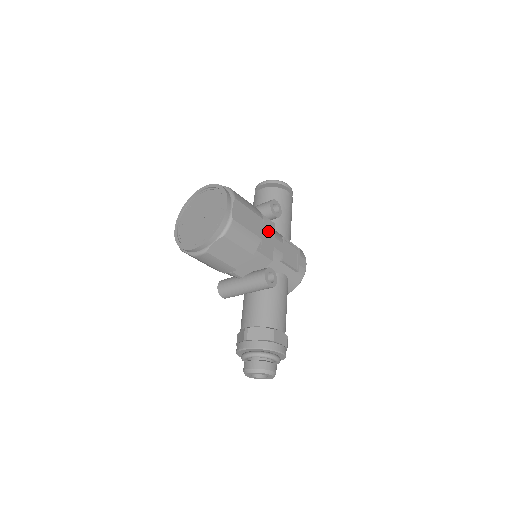
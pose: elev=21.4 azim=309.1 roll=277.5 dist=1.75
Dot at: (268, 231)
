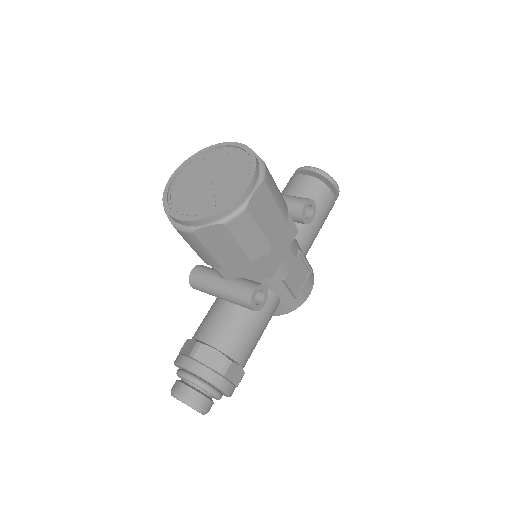
Dot at: (285, 237)
